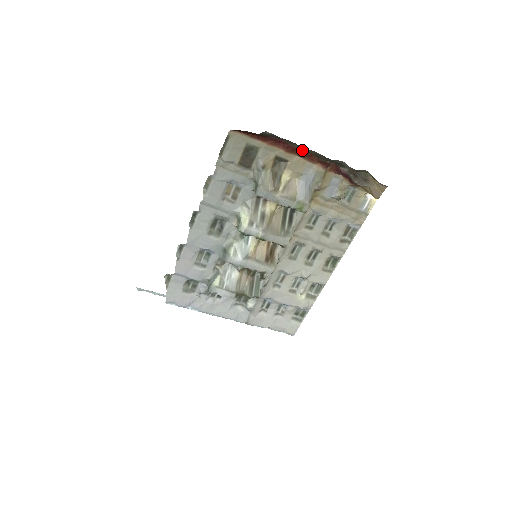
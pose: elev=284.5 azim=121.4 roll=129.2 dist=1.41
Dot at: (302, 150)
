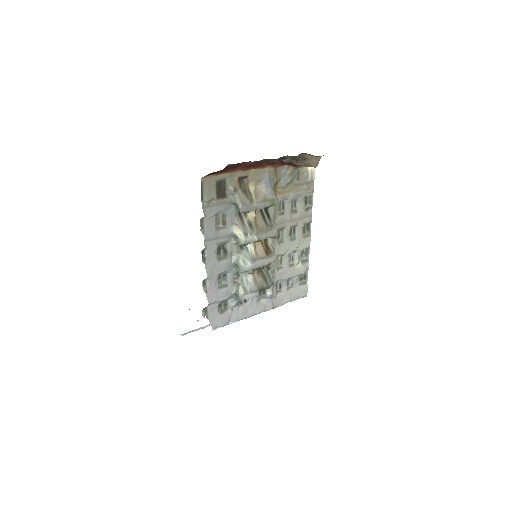
Dot at: (254, 163)
